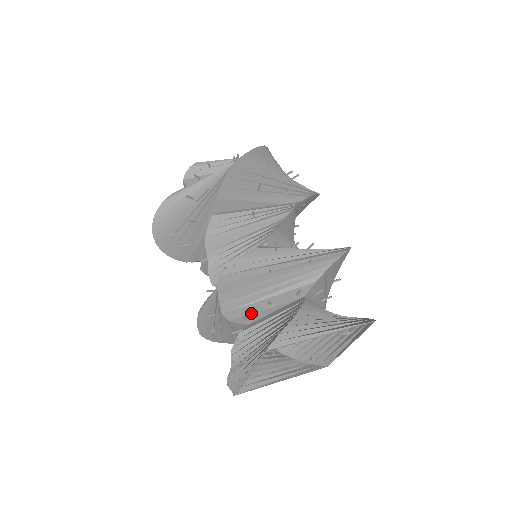
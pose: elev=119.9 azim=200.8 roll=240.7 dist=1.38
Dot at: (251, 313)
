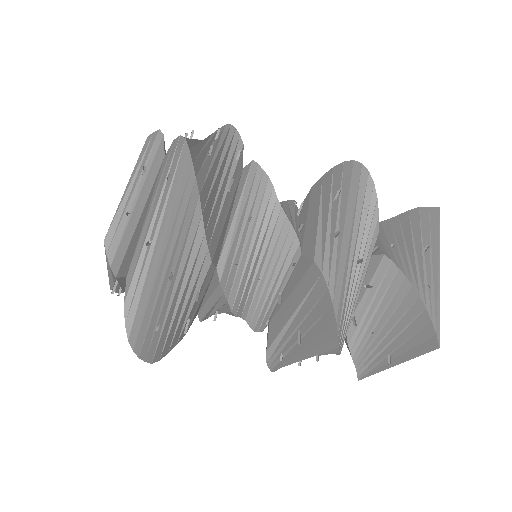
Dot at: occluded
